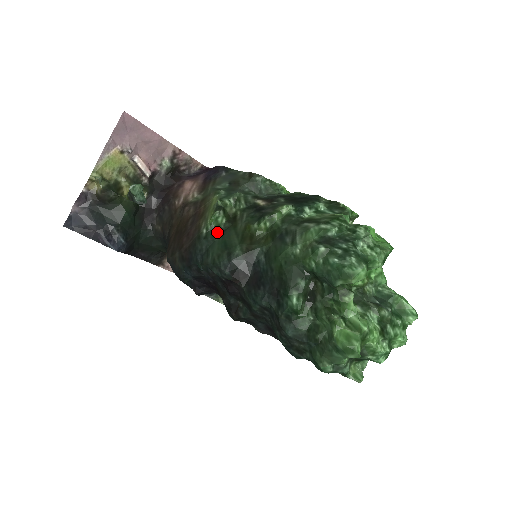
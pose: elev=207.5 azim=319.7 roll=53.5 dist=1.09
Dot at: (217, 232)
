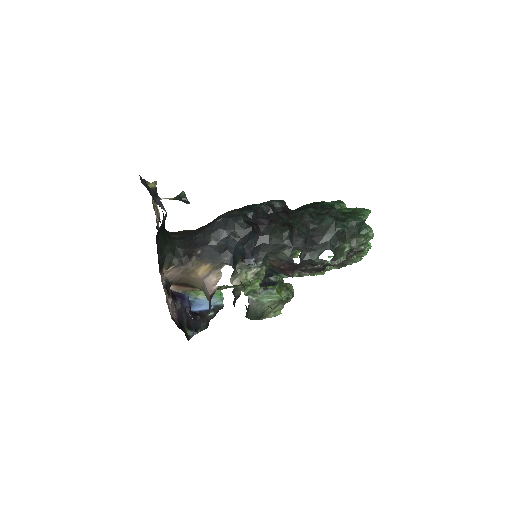
Dot at: occluded
